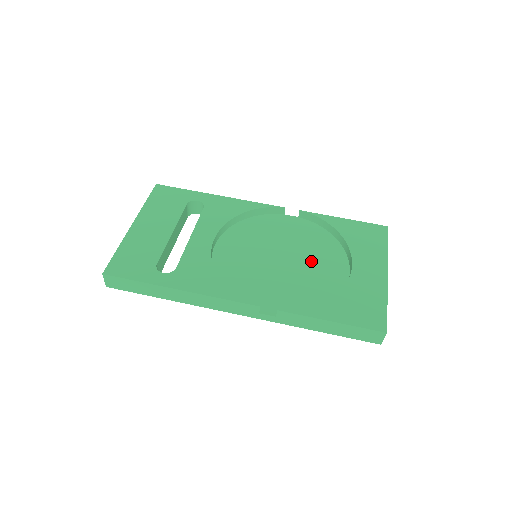
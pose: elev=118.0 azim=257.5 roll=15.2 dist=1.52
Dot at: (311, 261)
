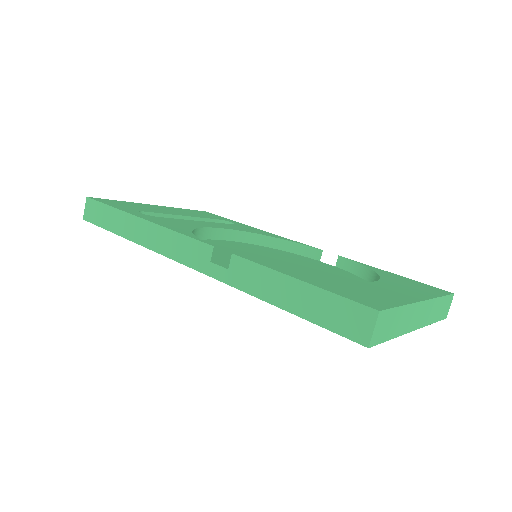
Dot at: occluded
